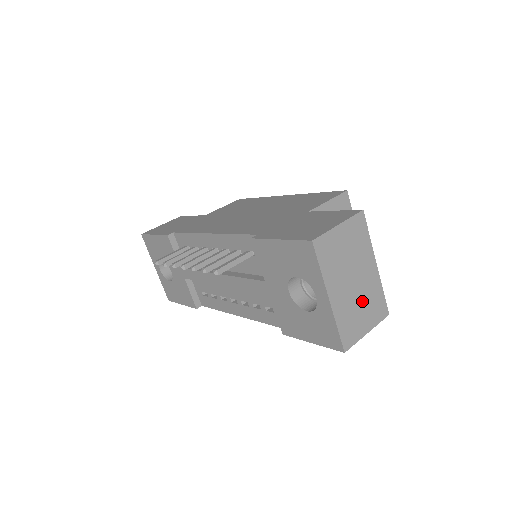
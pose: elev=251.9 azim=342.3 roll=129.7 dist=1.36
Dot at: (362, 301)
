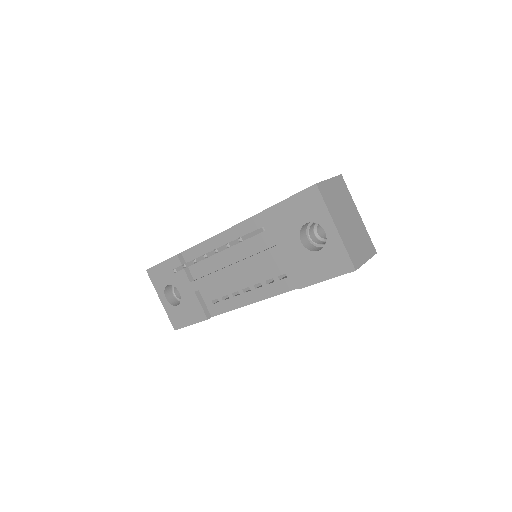
Dot at: (357, 237)
